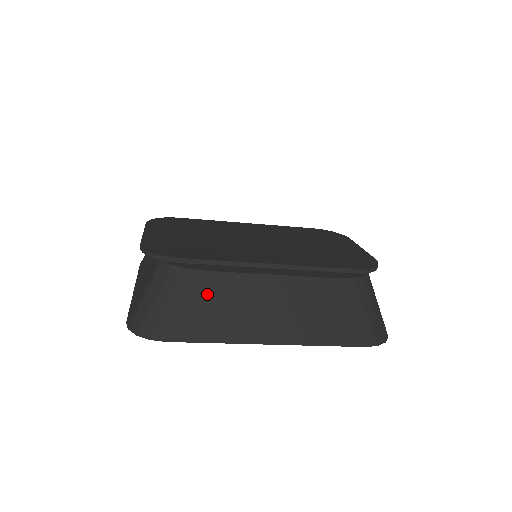
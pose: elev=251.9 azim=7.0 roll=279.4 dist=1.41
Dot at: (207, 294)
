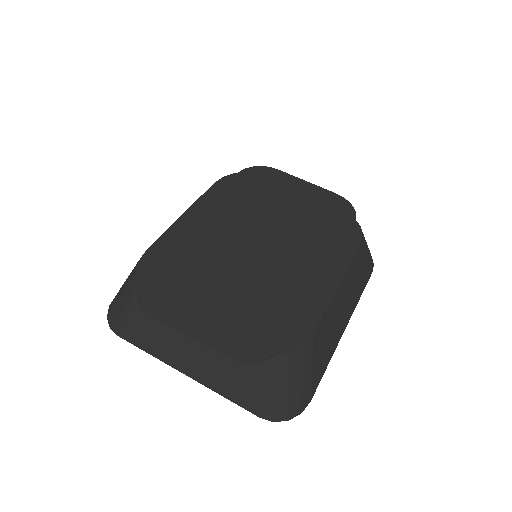
Dot at: (318, 345)
